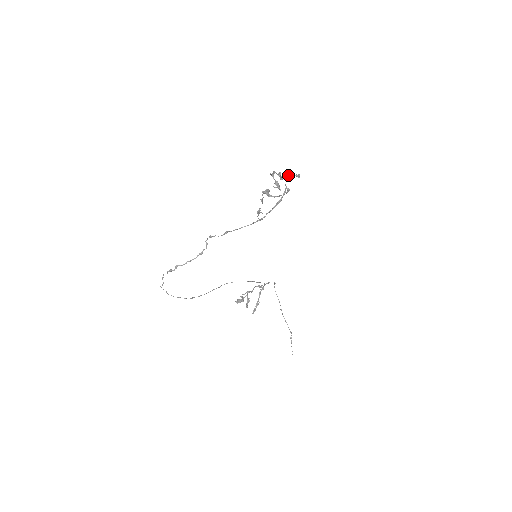
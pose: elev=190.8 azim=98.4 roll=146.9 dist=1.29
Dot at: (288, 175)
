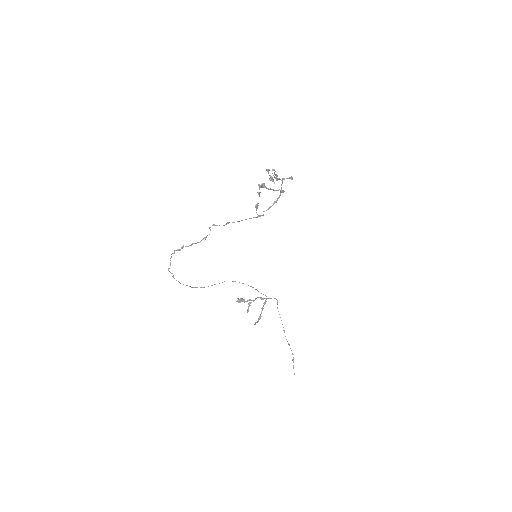
Dot at: (283, 178)
